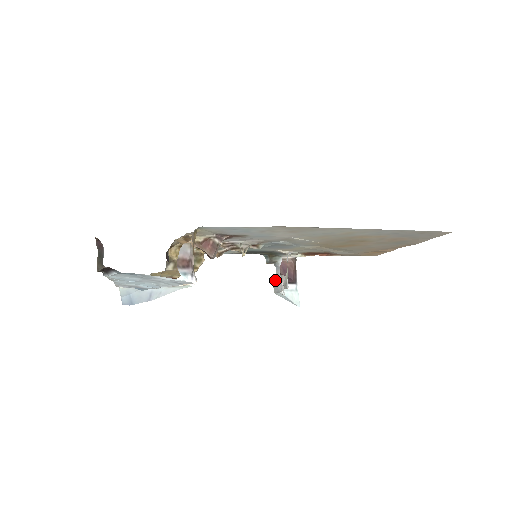
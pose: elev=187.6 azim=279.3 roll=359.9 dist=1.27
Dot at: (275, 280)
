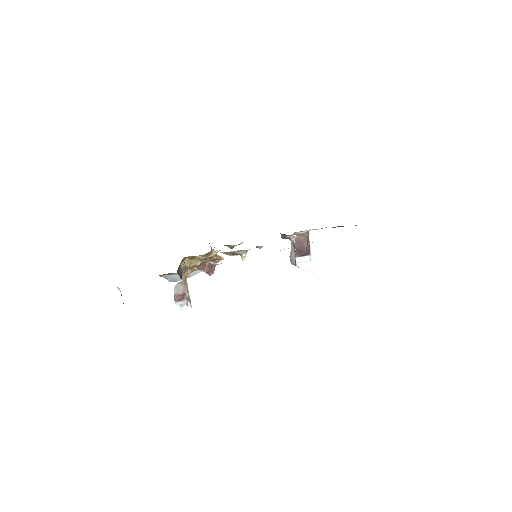
Dot at: (290, 253)
